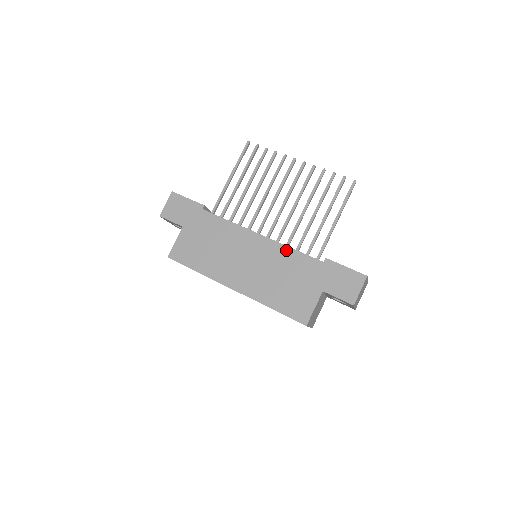
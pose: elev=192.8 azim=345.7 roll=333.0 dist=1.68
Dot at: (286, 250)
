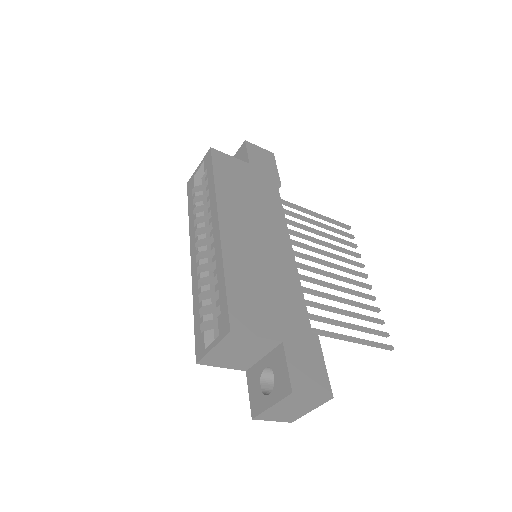
Dot at: (296, 281)
